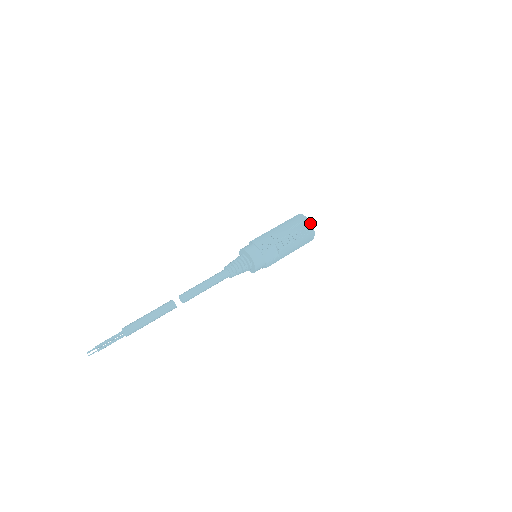
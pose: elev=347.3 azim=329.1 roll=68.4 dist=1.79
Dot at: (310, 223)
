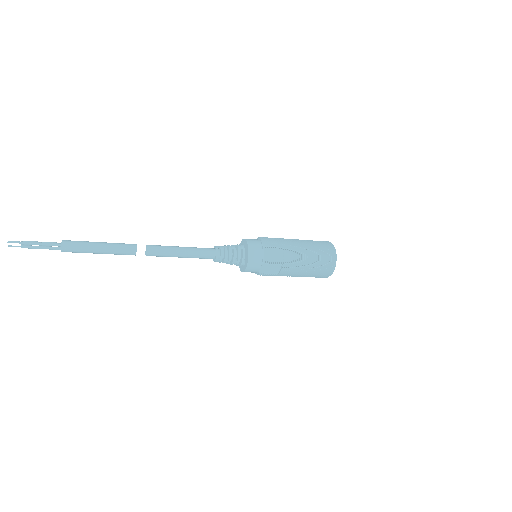
Dot at: (335, 265)
